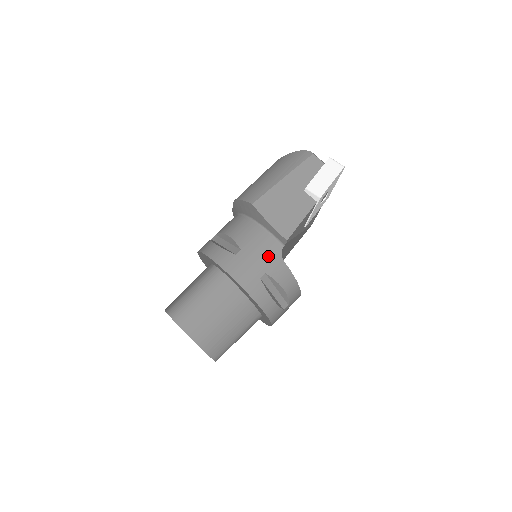
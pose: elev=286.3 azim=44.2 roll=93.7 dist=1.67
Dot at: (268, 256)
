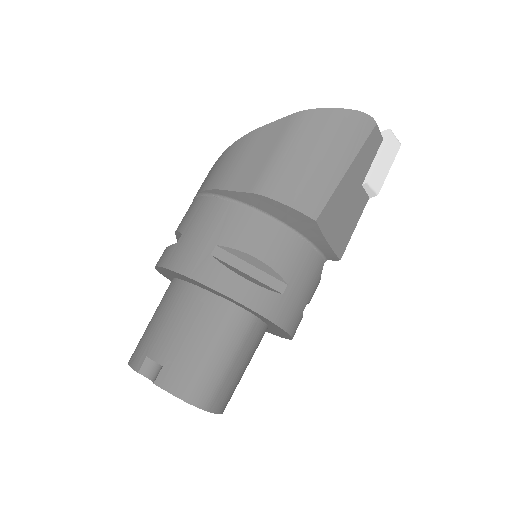
Dot at: (313, 281)
